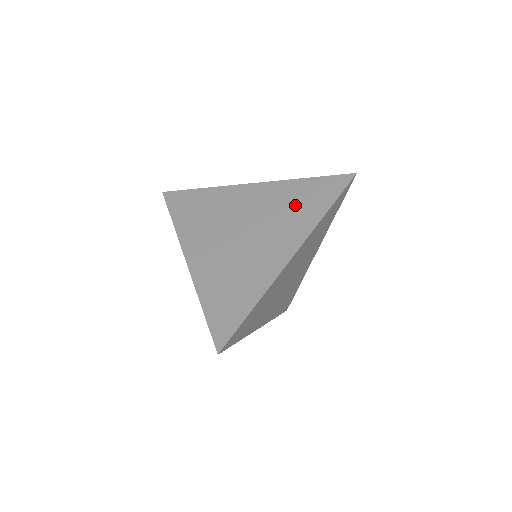
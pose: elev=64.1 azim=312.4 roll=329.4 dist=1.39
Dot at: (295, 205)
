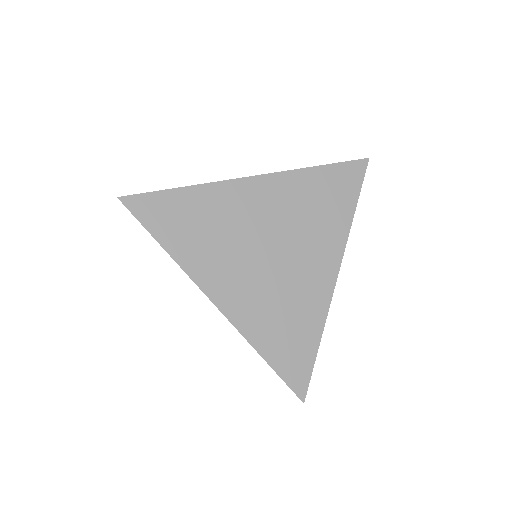
Dot at: (318, 206)
